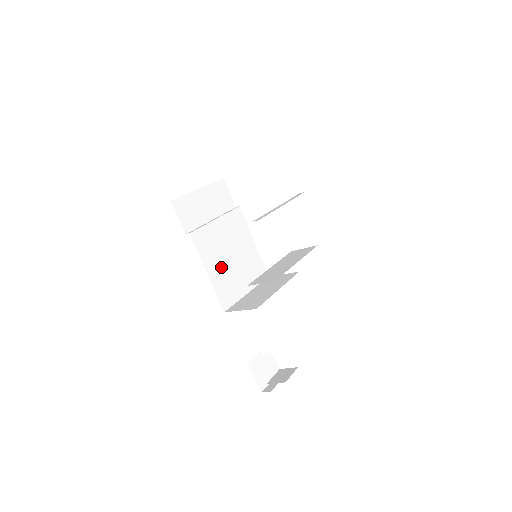
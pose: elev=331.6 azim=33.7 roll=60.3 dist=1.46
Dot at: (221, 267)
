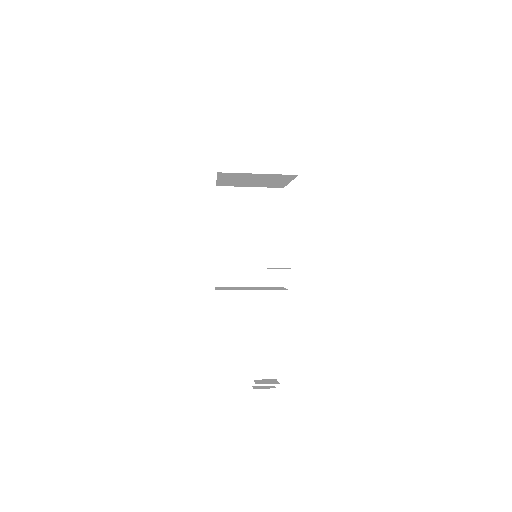
Dot at: (232, 253)
